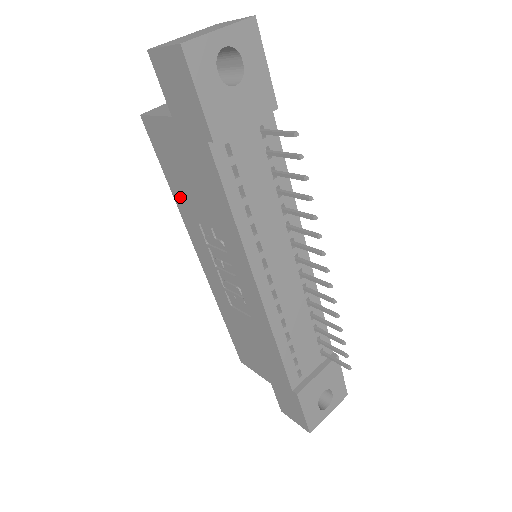
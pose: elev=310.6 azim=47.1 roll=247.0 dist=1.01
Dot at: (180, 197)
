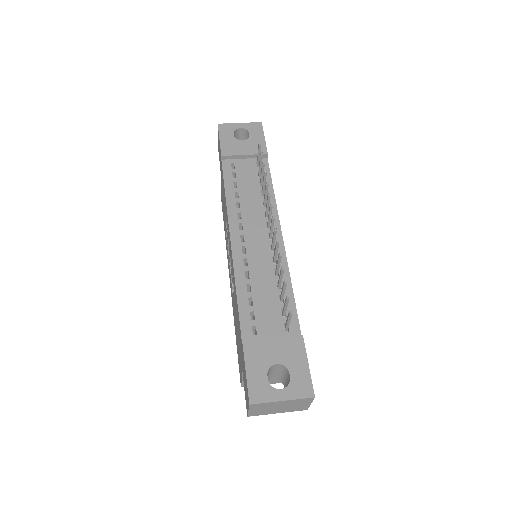
Dot at: occluded
